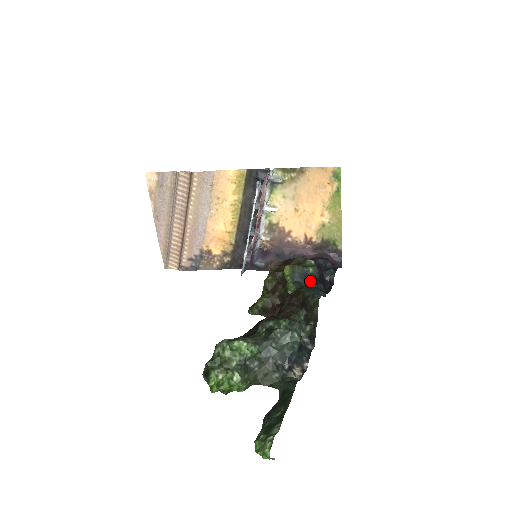
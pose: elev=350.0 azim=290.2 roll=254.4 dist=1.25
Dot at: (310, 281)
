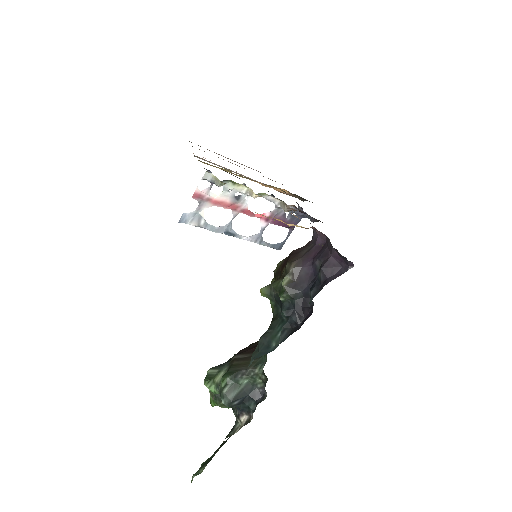
Dot at: (281, 312)
